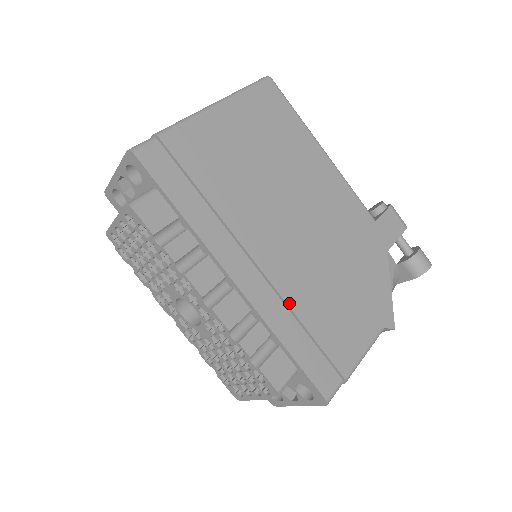
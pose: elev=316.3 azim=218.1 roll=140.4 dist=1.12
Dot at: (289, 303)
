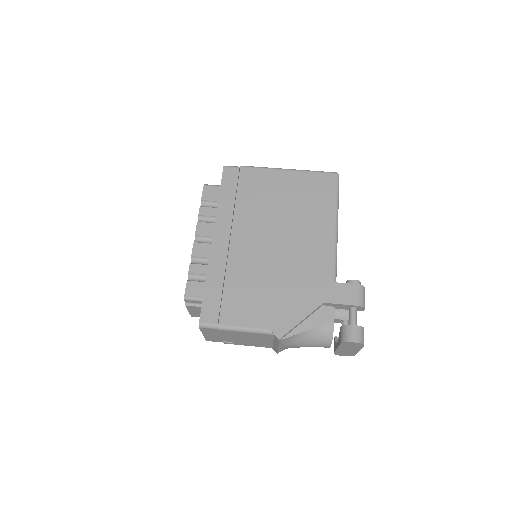
Dot at: (228, 268)
